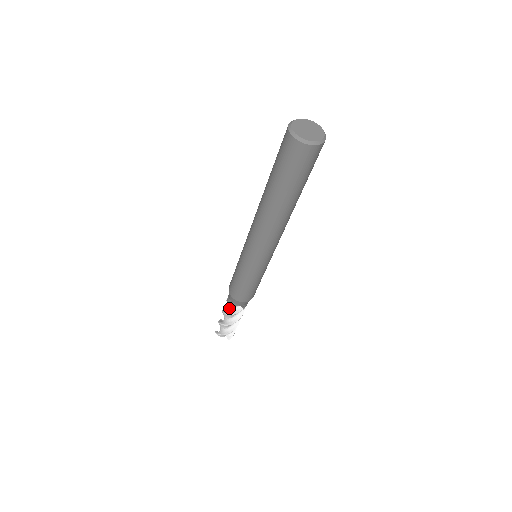
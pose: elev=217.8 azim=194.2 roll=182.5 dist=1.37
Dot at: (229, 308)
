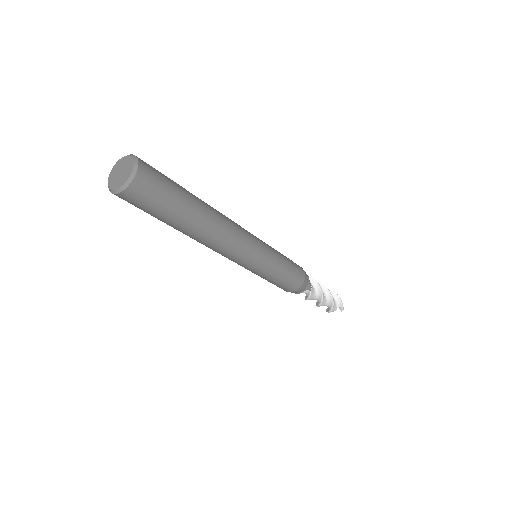
Dot at: occluded
